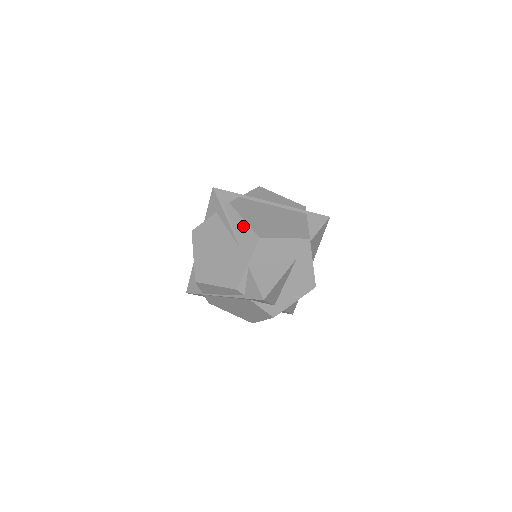
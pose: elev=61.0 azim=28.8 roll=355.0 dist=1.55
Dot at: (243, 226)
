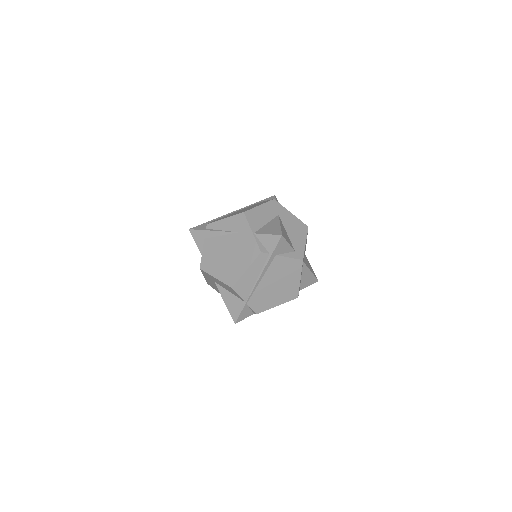
Dot at: (228, 221)
